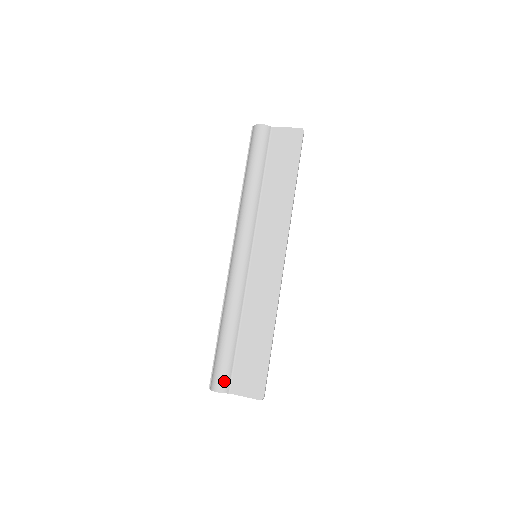
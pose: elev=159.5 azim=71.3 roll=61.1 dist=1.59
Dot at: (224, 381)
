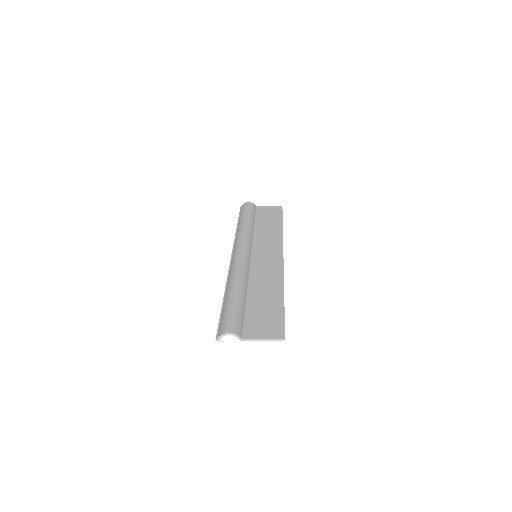
Dot at: (236, 325)
